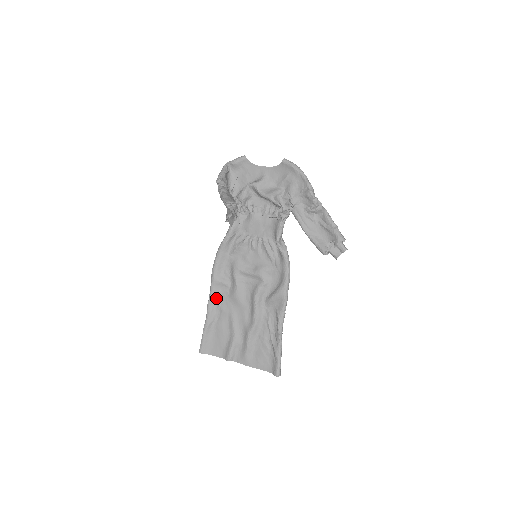
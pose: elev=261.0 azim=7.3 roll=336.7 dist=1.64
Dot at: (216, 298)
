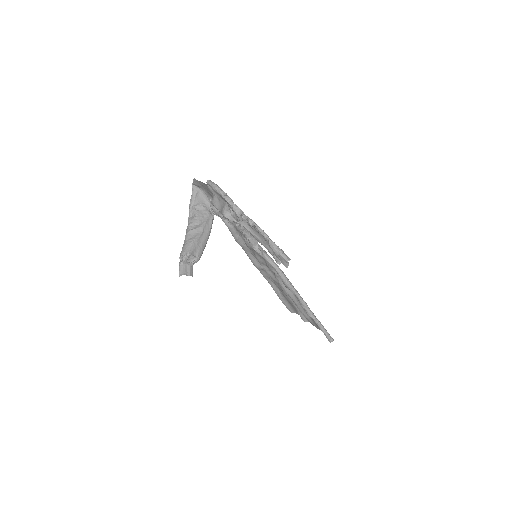
Dot at: (268, 278)
